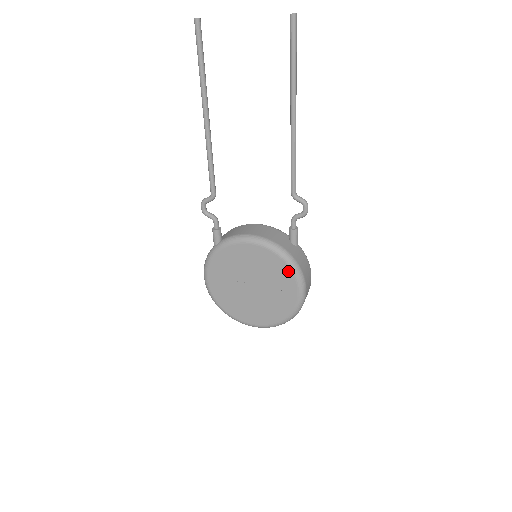
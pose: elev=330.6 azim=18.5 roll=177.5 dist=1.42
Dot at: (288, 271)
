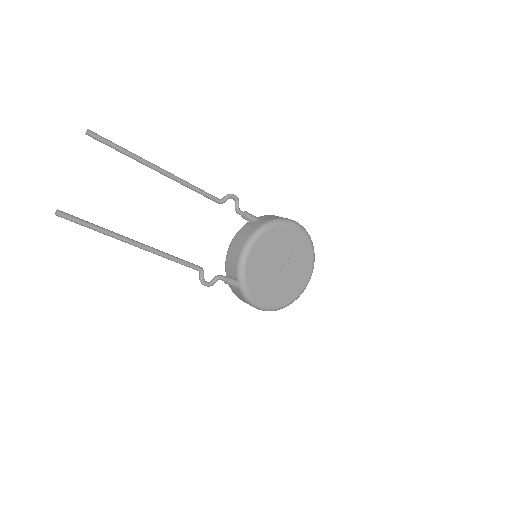
Dot at: (280, 229)
